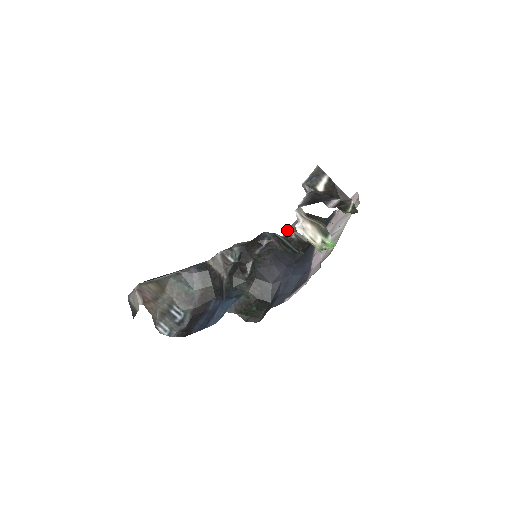
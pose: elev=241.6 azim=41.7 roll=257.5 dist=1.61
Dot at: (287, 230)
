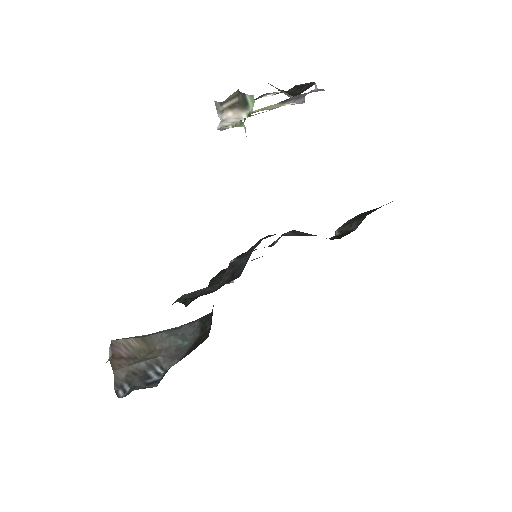
Dot at: occluded
